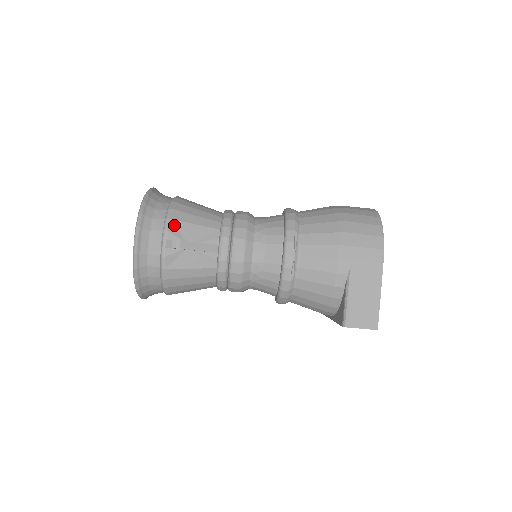
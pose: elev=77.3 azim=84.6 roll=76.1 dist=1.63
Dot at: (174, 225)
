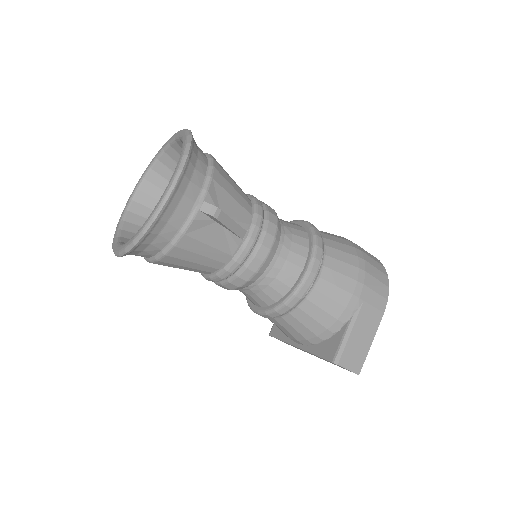
Dot at: (215, 188)
